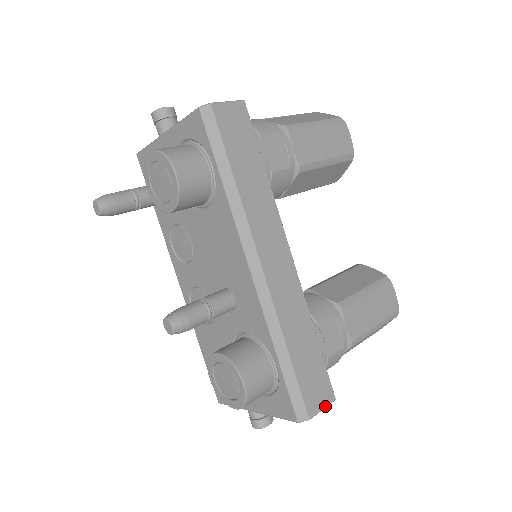
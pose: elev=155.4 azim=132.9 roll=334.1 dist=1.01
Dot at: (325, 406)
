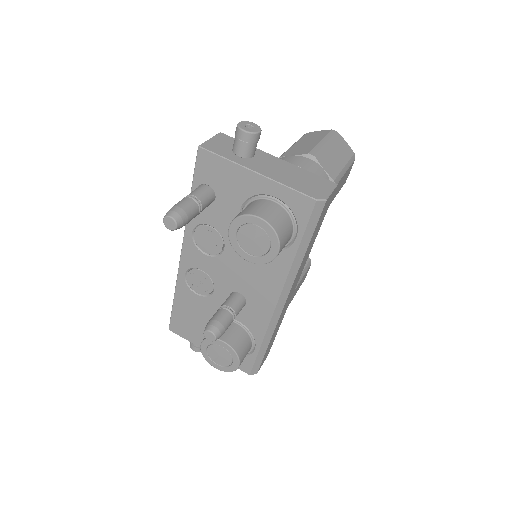
Dot at: occluded
